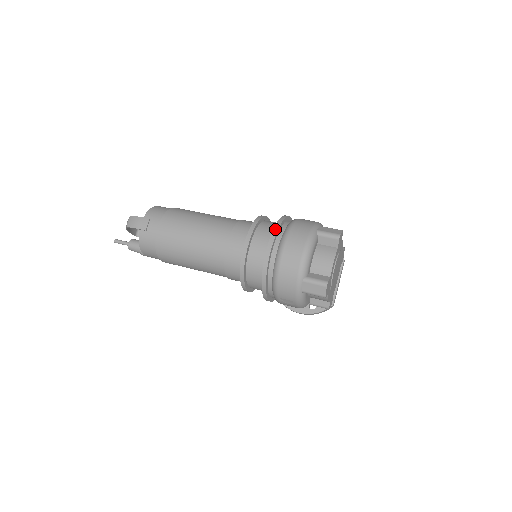
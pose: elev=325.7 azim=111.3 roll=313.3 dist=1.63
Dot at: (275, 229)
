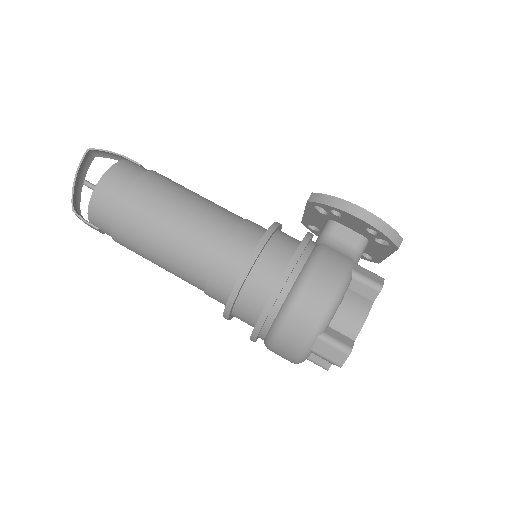
Dot at: (254, 335)
